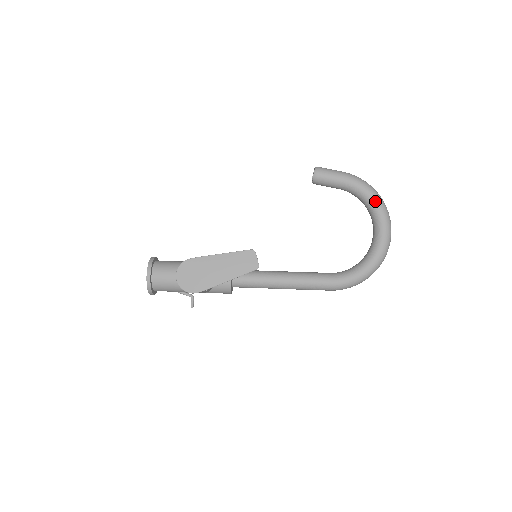
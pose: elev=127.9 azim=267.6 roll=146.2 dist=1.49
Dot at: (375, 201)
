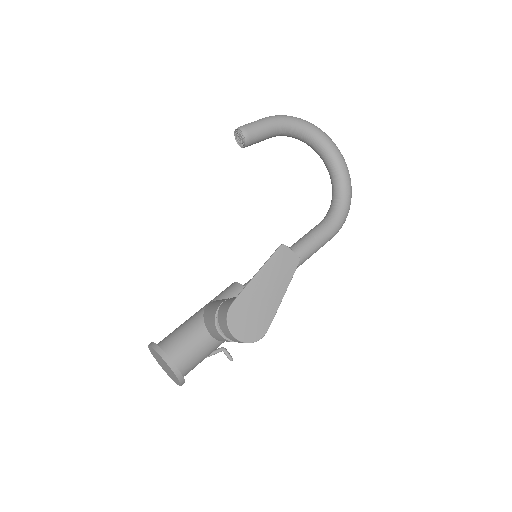
Dot at: (311, 129)
